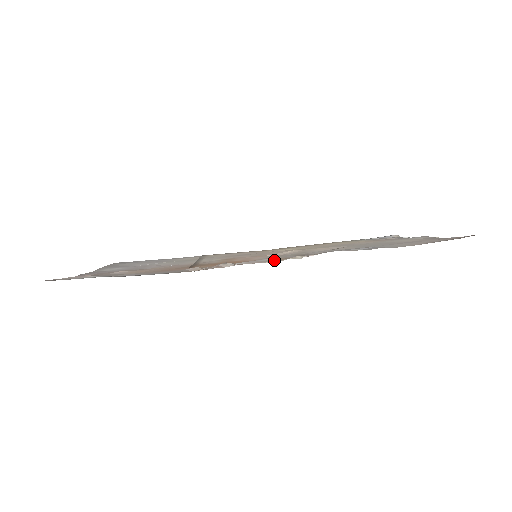
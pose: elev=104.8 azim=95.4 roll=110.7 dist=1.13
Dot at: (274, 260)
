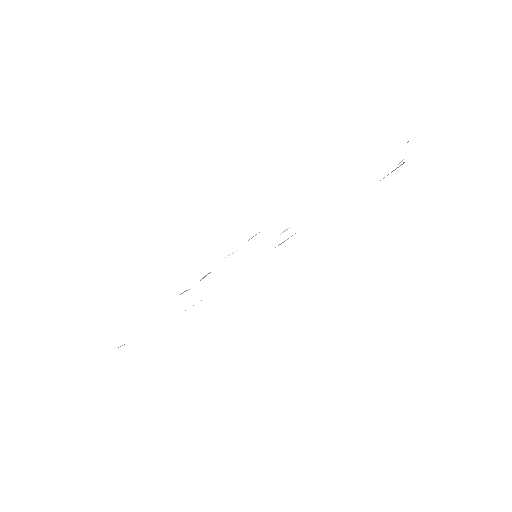
Dot at: occluded
